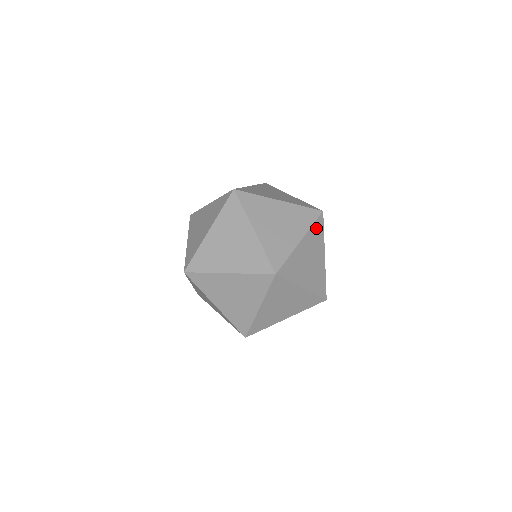
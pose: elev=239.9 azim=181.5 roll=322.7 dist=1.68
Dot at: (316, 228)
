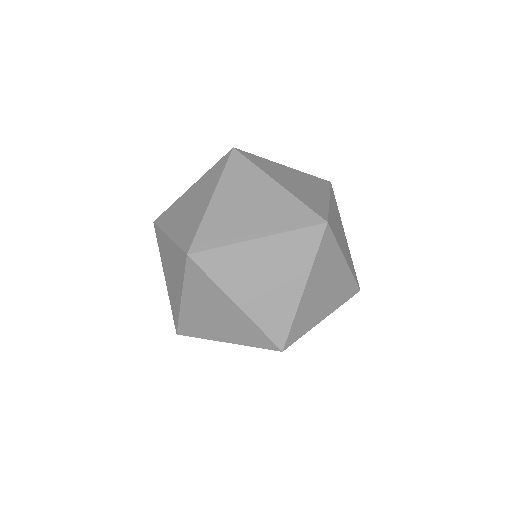
Dot at: occluded
